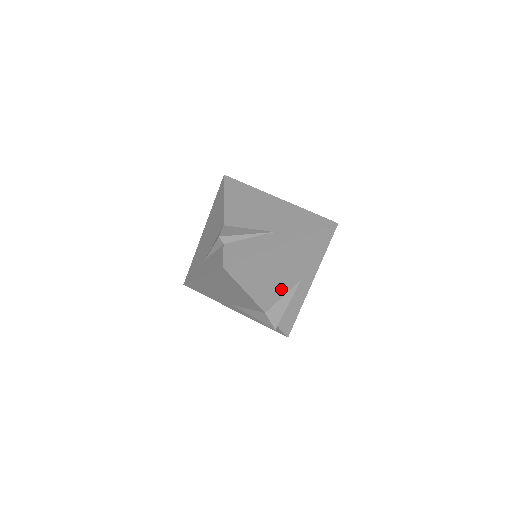
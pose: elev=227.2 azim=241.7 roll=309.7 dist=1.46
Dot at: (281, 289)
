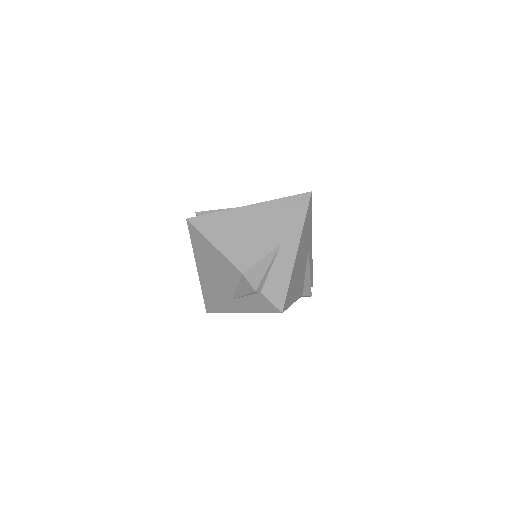
Dot at: (257, 250)
